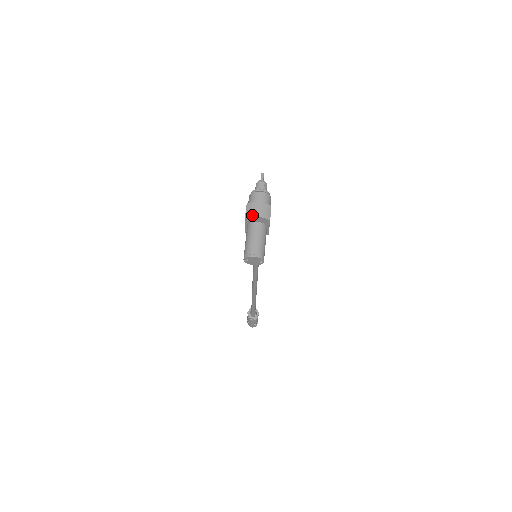
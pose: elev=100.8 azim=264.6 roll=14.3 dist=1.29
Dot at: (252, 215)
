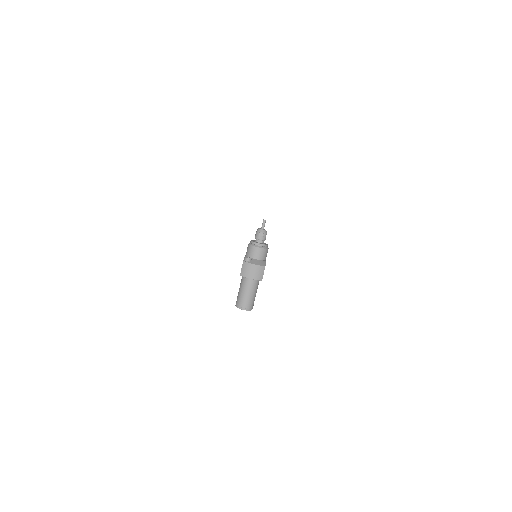
Dot at: (246, 276)
